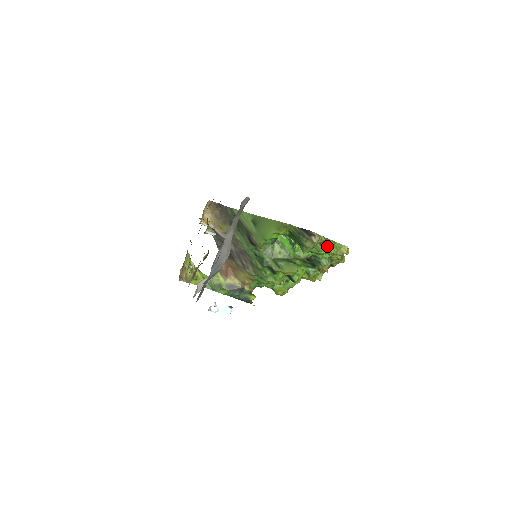
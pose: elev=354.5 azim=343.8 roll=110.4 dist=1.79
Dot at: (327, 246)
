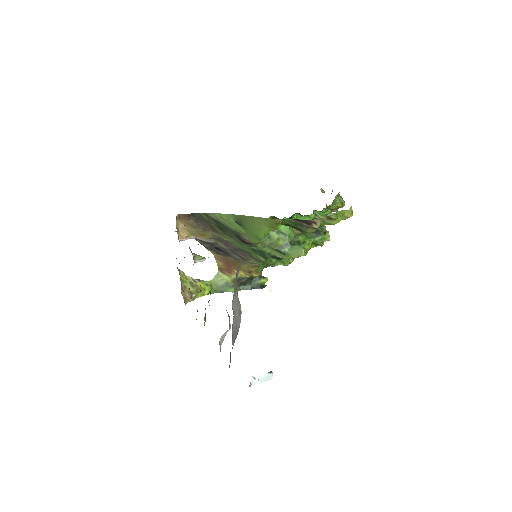
Dot at: (329, 220)
